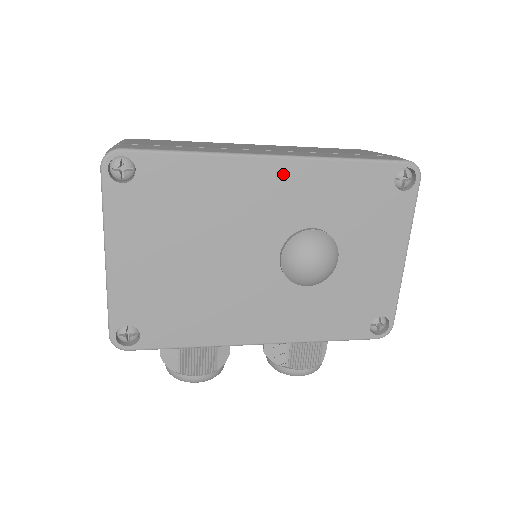
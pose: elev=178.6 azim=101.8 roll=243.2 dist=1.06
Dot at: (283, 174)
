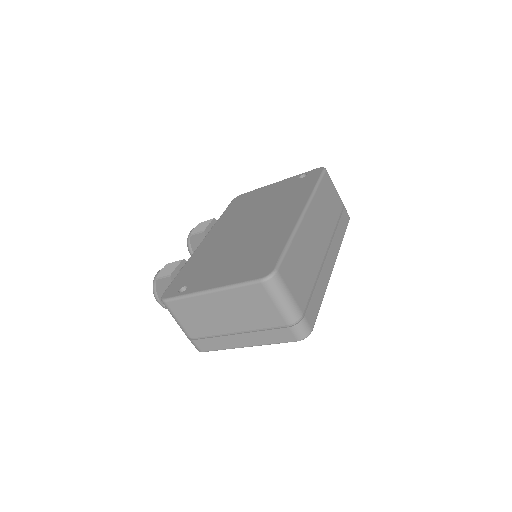
Dot at: occluded
